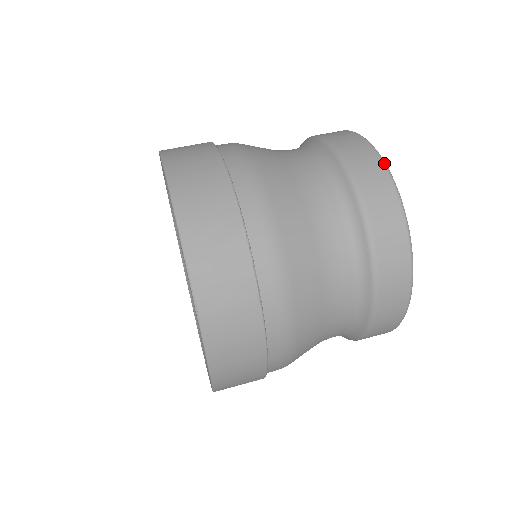
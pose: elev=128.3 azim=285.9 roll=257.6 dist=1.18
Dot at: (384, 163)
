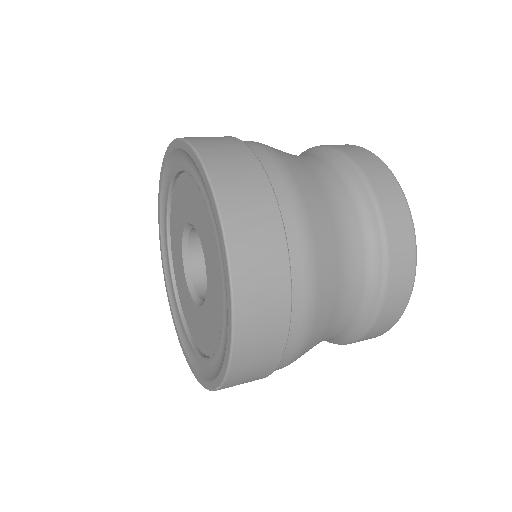
Dot at: occluded
